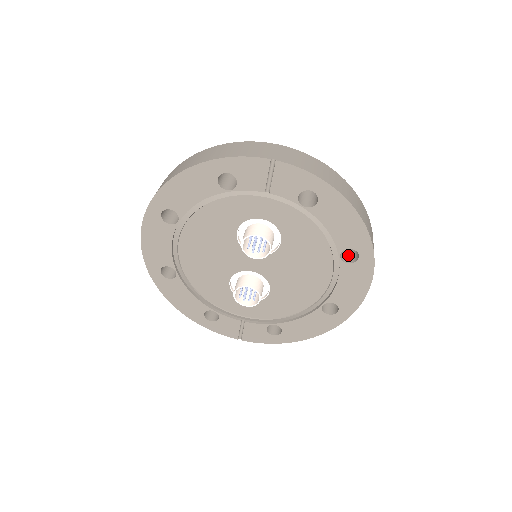
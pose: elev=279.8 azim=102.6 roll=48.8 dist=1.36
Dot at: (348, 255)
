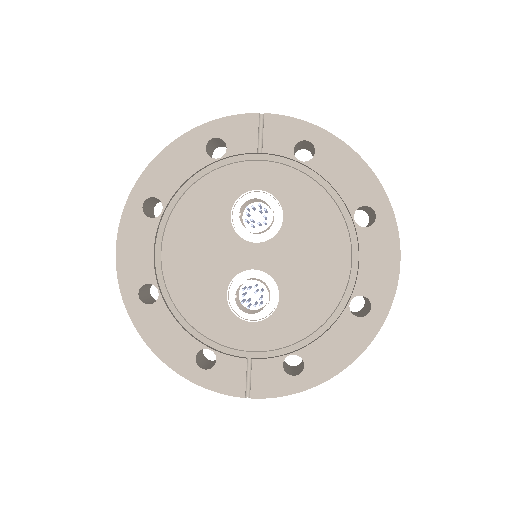
Dot at: occluded
